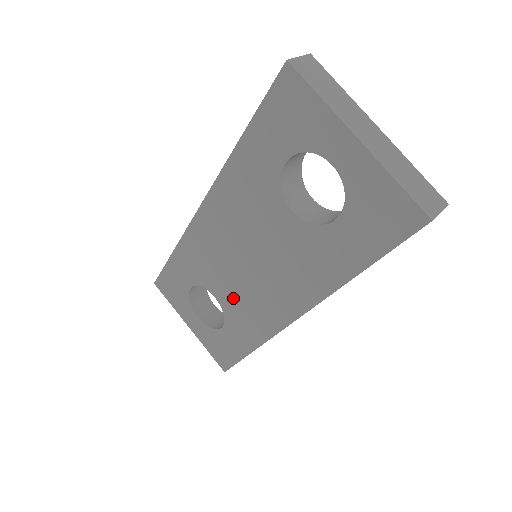
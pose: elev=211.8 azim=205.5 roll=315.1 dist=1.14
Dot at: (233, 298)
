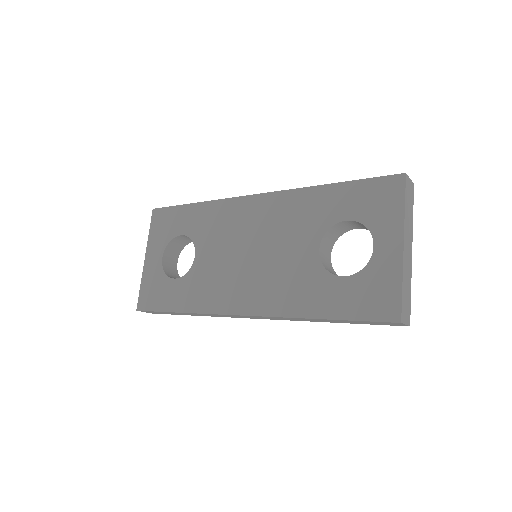
Dot at: (210, 267)
